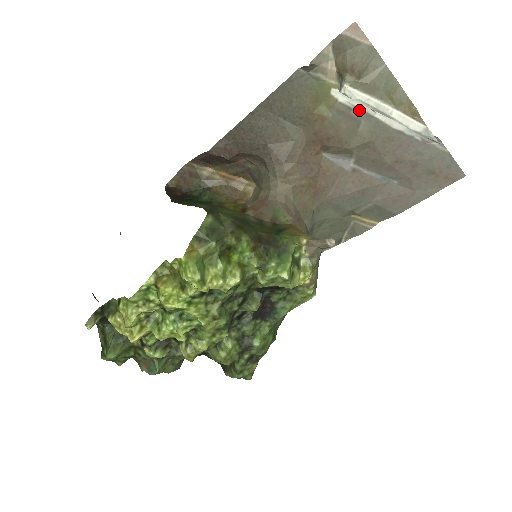
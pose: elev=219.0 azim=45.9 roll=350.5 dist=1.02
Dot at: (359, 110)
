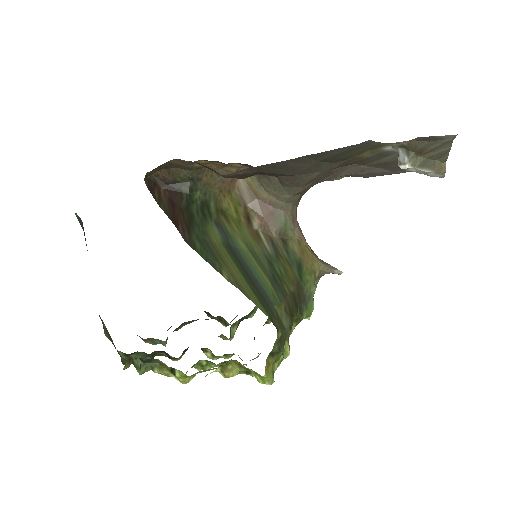
Dot at: (396, 152)
